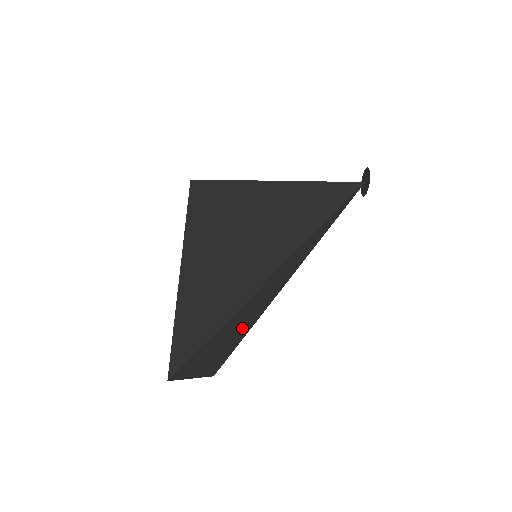
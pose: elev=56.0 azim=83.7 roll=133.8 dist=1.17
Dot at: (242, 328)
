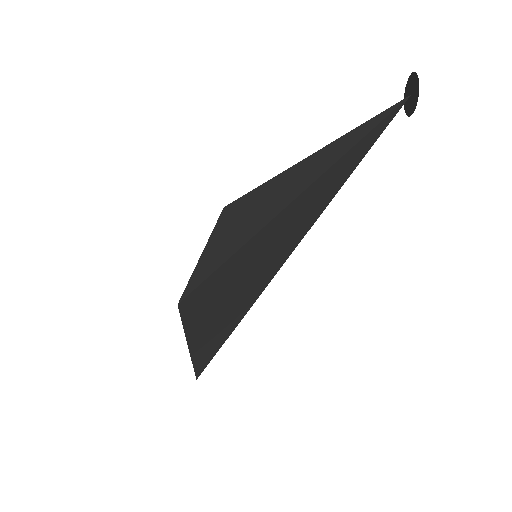
Dot at: occluded
